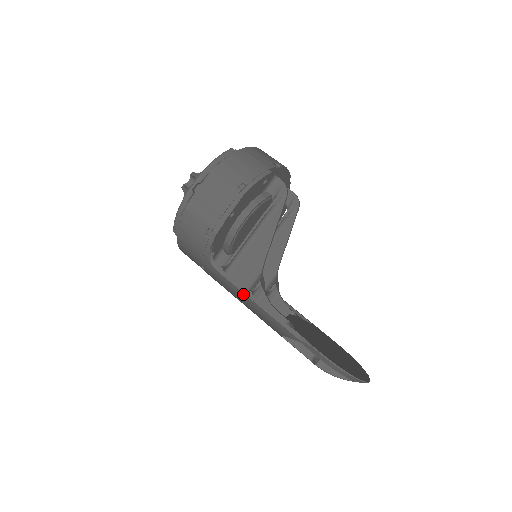
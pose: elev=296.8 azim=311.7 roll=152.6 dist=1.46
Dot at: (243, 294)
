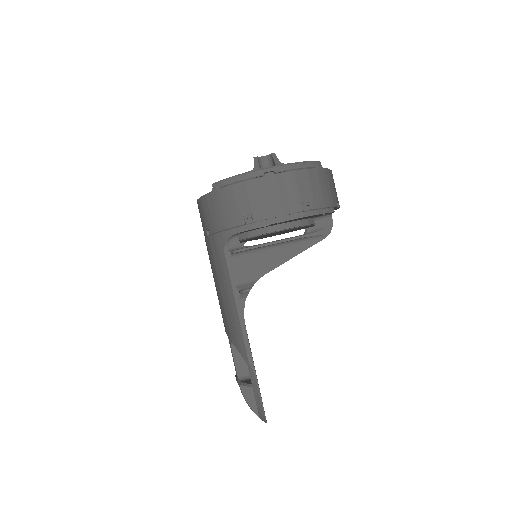
Dot at: (231, 290)
